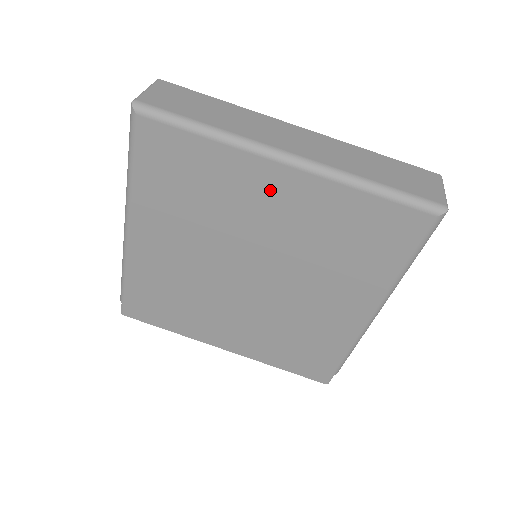
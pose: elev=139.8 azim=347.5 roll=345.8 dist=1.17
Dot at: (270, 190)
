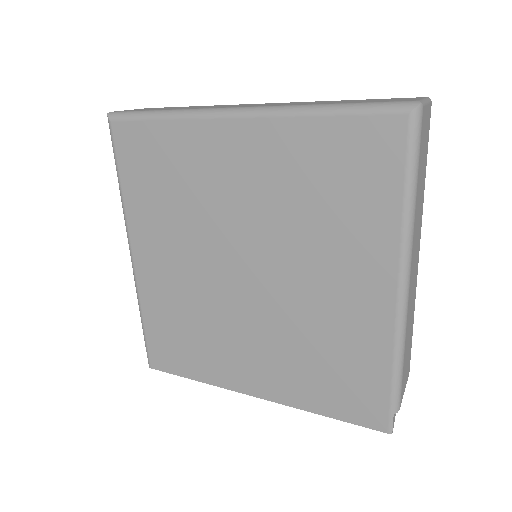
Dot at: (231, 154)
